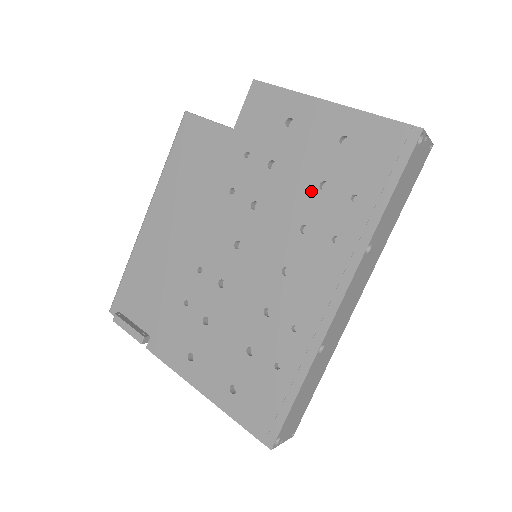
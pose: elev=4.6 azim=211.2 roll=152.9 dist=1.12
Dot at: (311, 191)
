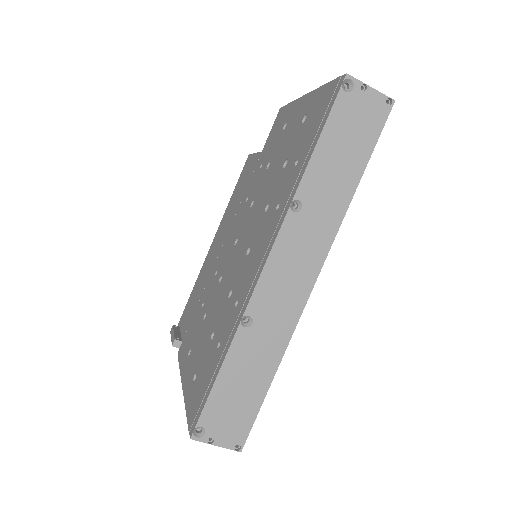
Dot at: (278, 173)
